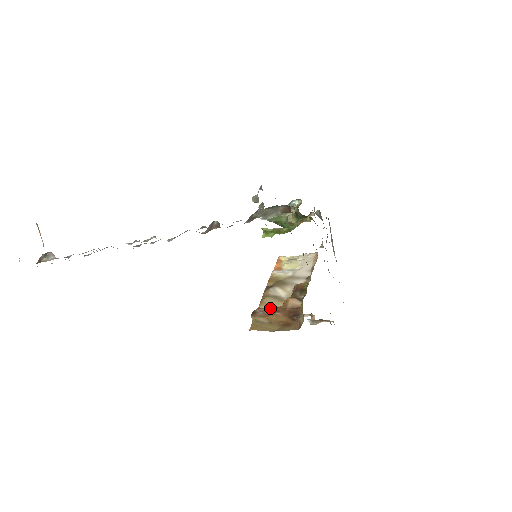
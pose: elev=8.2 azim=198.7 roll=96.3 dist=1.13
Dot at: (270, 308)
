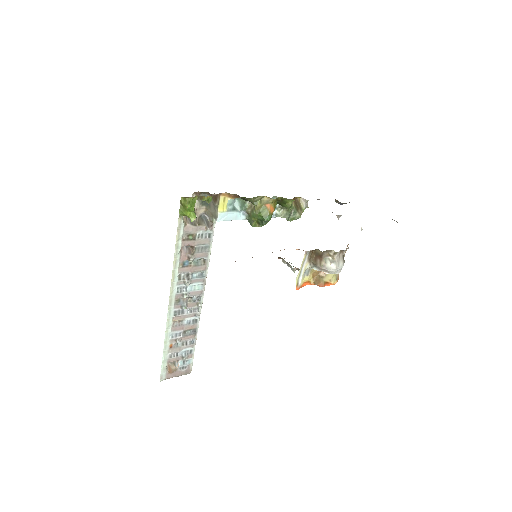
Dot at: occluded
